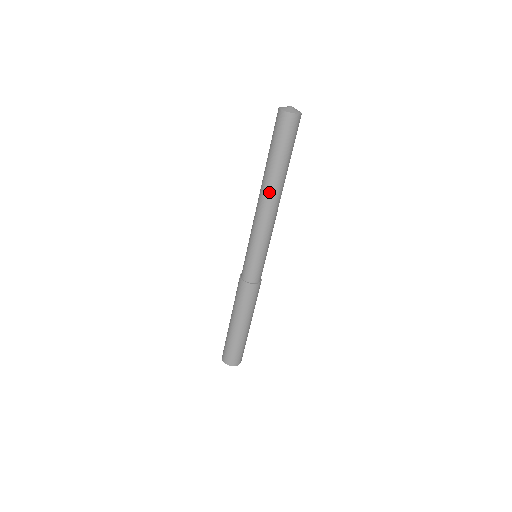
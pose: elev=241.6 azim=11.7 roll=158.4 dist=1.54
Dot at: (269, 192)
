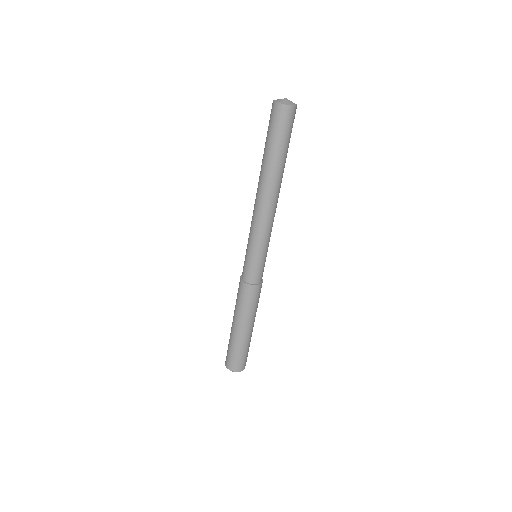
Dot at: (275, 189)
